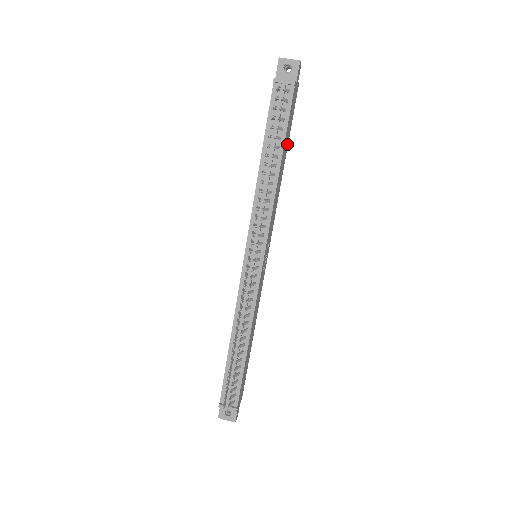
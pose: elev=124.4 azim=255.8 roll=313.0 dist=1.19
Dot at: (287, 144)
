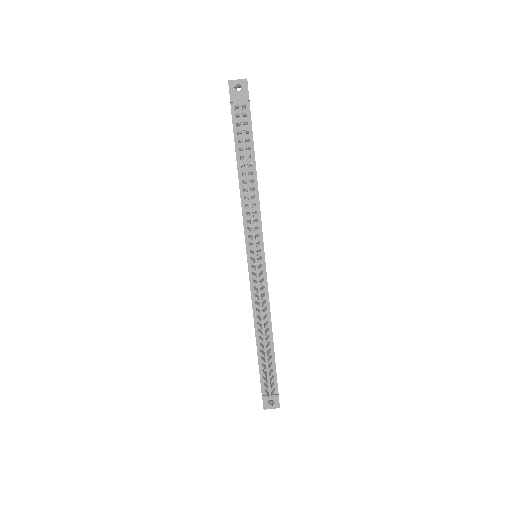
Dot at: occluded
